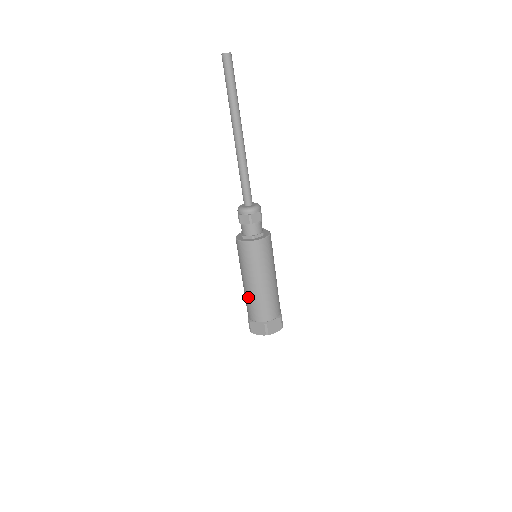
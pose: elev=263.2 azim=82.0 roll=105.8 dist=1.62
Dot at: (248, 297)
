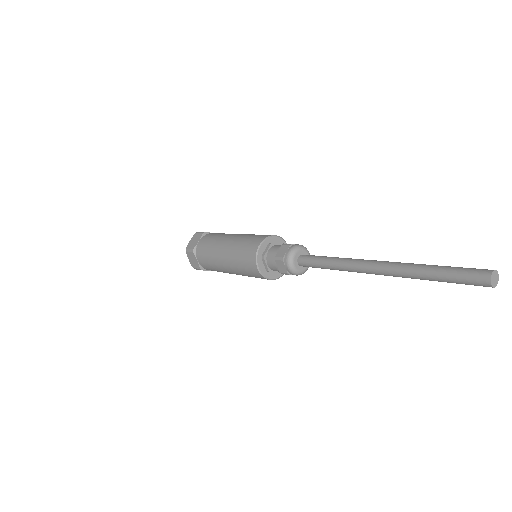
Dot at: (212, 255)
